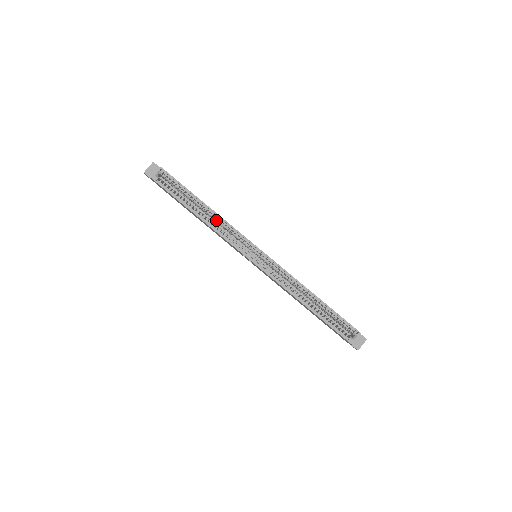
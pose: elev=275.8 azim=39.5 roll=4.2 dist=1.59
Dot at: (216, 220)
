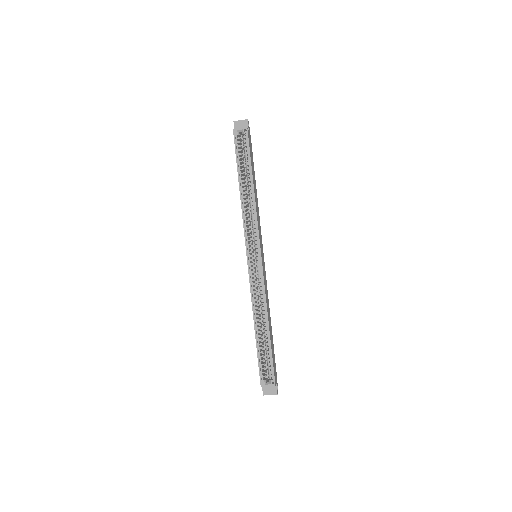
Dot at: occluded
